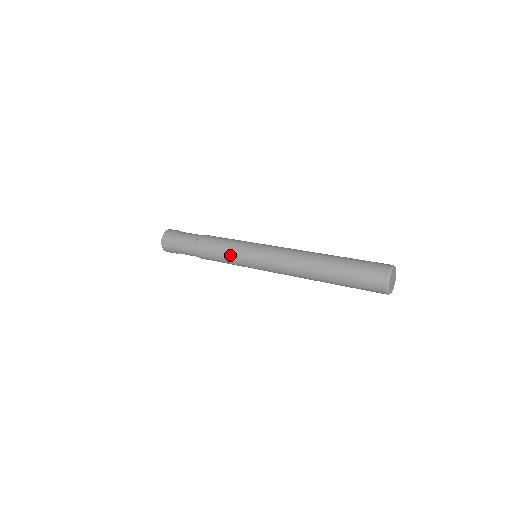
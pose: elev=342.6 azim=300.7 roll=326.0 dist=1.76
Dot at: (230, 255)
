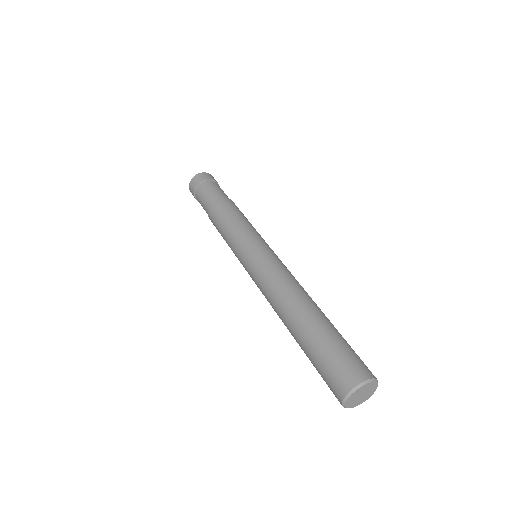
Dot at: (230, 247)
